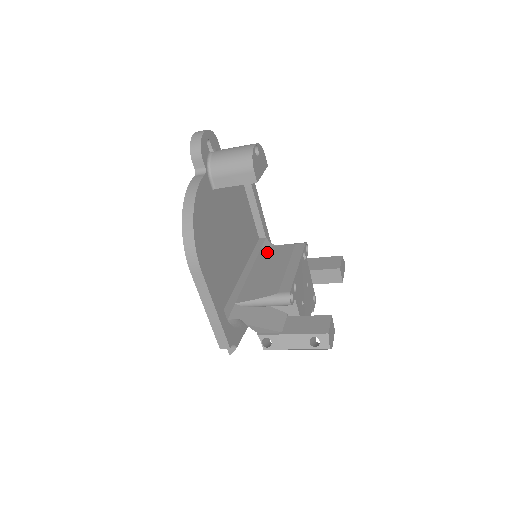
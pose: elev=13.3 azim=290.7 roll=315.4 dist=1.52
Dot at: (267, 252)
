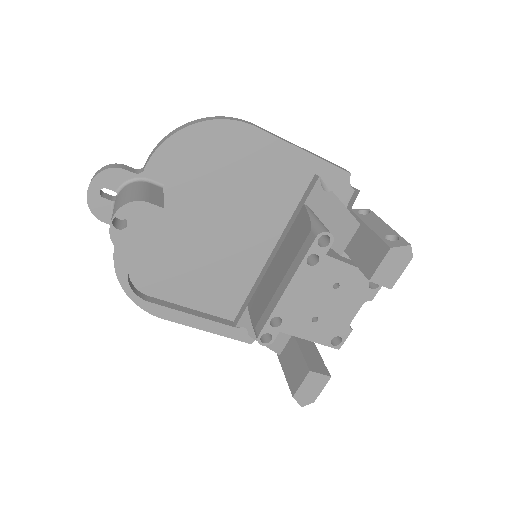
Dot at: (298, 222)
